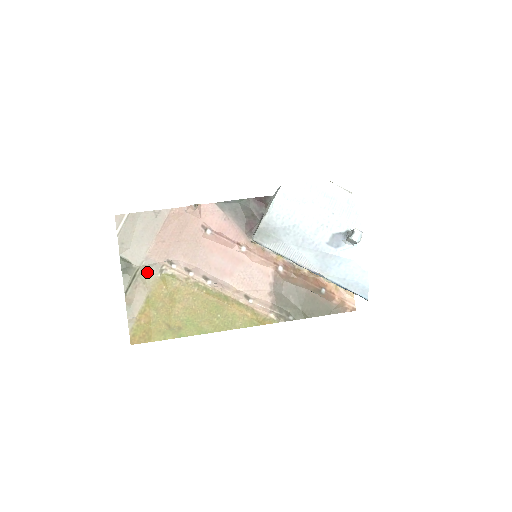
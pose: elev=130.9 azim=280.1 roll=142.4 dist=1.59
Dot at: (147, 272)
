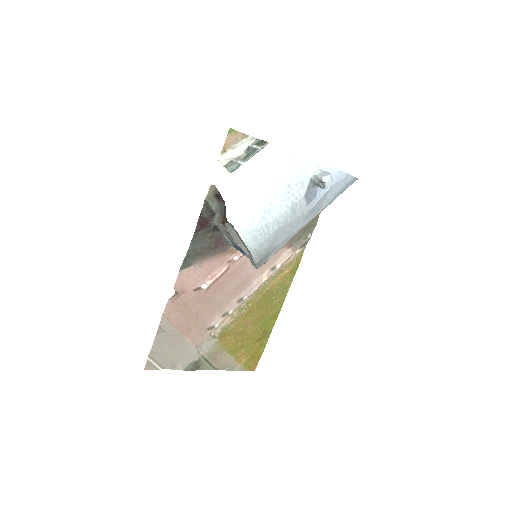
Dot at: (209, 350)
